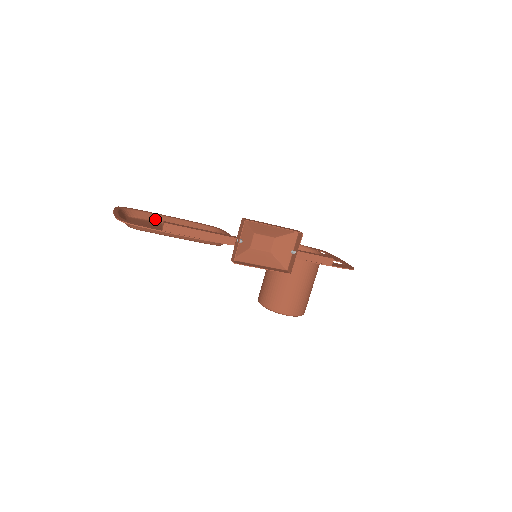
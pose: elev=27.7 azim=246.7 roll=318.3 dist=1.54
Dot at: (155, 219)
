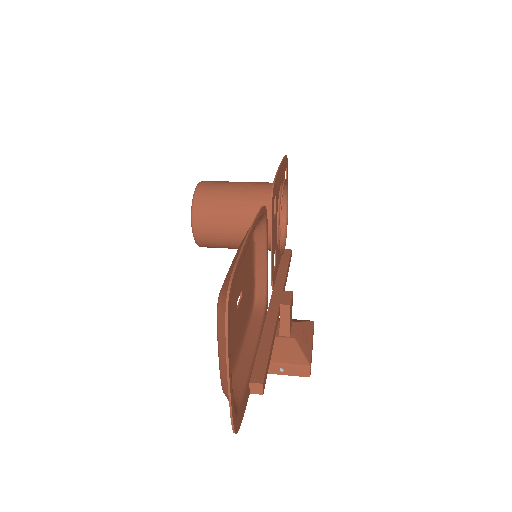
Dot at: occluded
